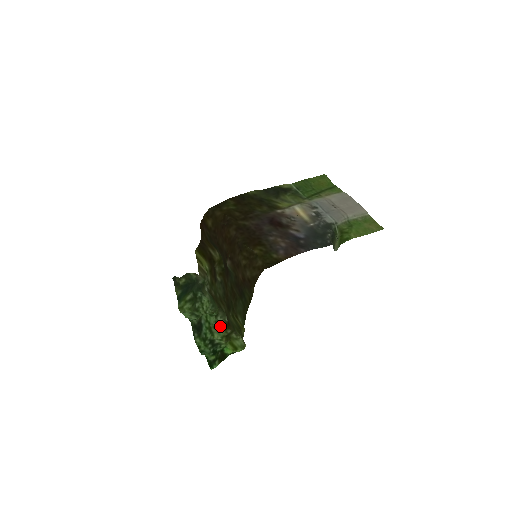
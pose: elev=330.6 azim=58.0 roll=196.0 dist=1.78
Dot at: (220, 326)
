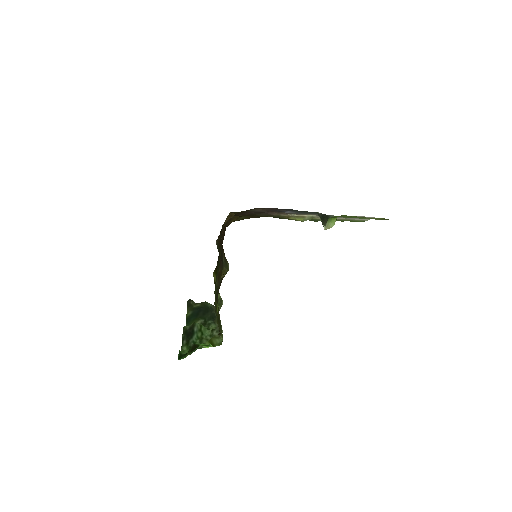
Dot at: occluded
